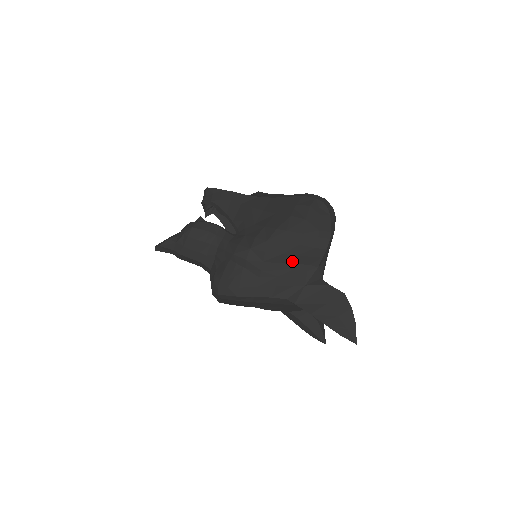
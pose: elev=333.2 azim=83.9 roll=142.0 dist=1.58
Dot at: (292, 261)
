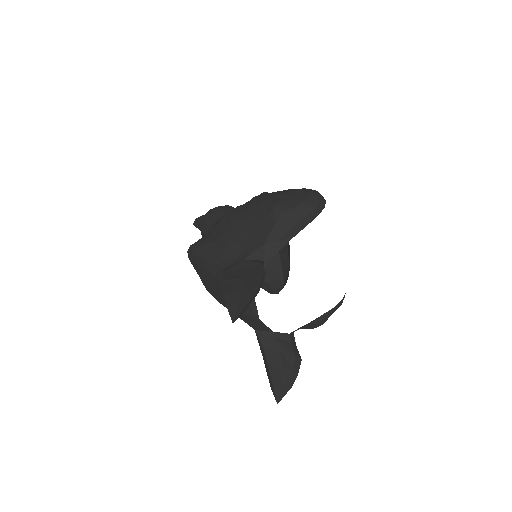
Dot at: (247, 230)
